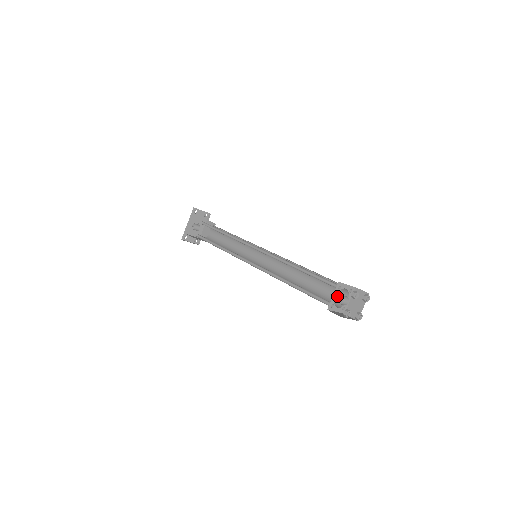
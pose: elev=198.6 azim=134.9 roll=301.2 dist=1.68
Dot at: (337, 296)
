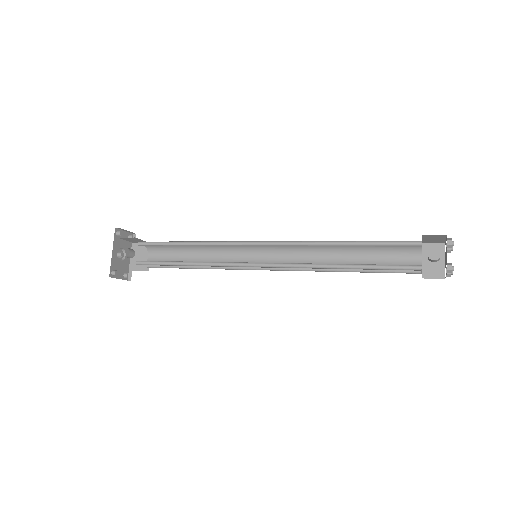
Dot at: (405, 261)
